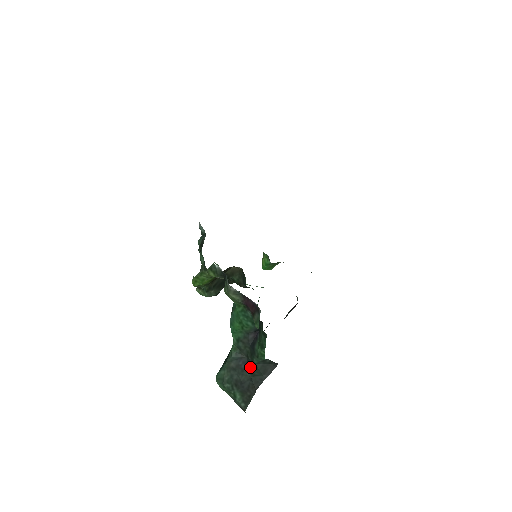
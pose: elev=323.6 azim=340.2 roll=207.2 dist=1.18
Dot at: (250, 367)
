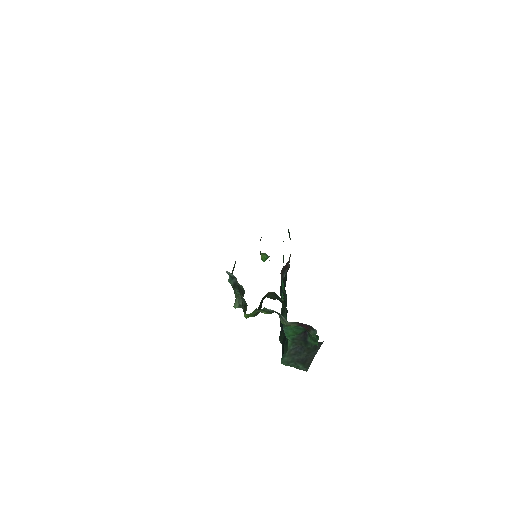
Dot at: (305, 350)
